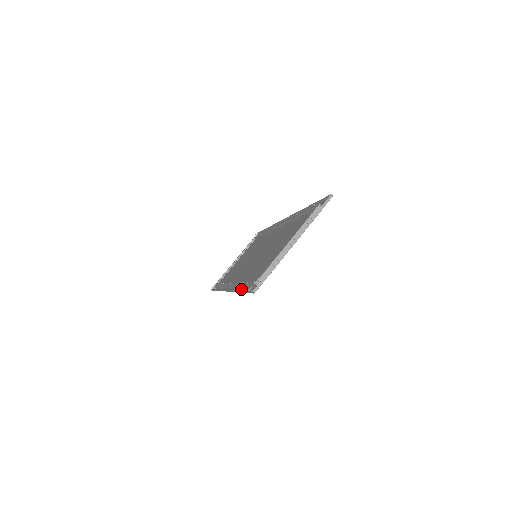
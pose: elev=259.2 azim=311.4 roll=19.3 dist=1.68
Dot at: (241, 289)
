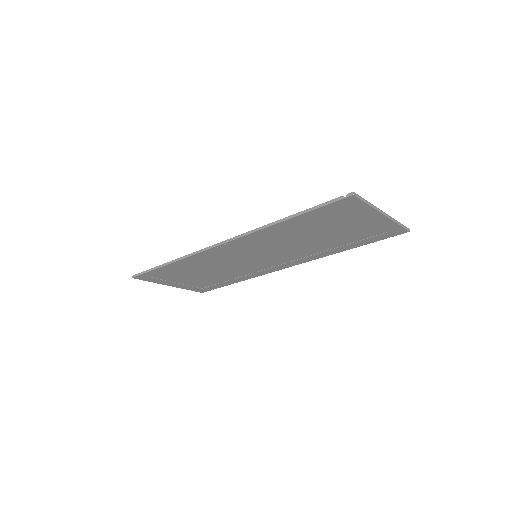
Dot at: (286, 221)
